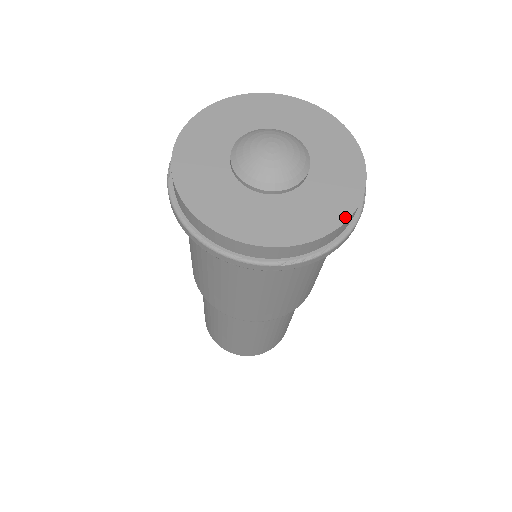
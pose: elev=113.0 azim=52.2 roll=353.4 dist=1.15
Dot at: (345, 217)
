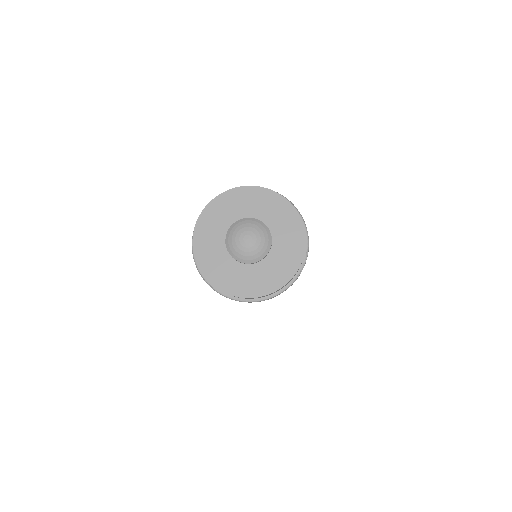
Dot at: (304, 236)
